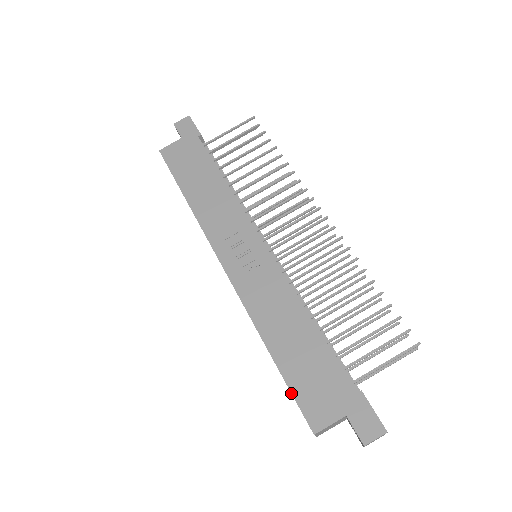
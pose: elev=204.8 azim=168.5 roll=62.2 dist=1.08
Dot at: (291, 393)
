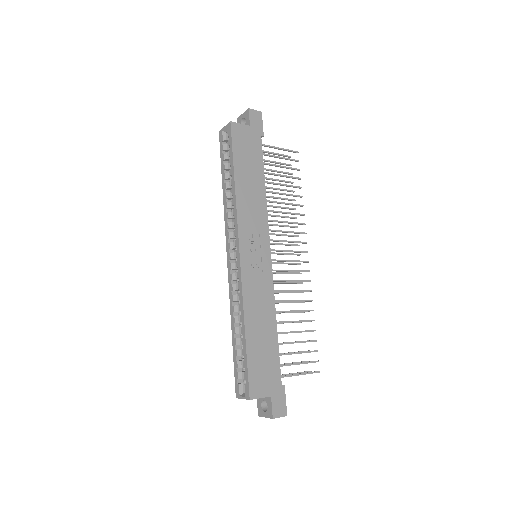
Dot at: (247, 367)
